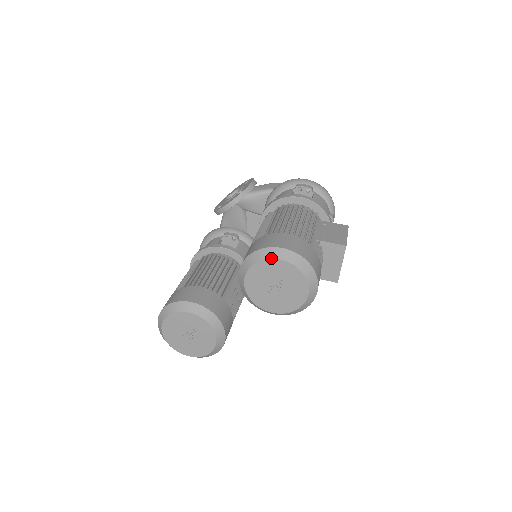
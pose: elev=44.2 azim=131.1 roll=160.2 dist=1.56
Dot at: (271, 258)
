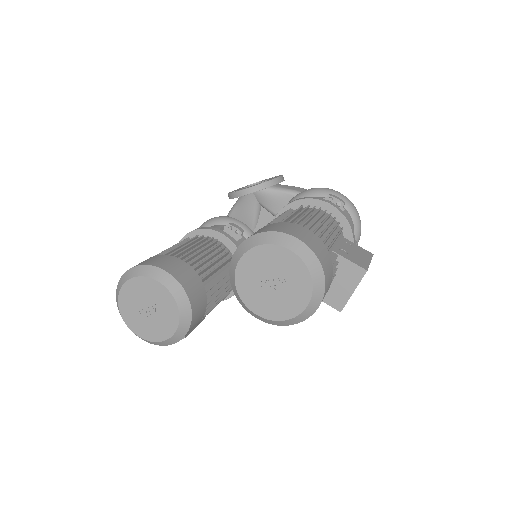
Dot at: (280, 245)
